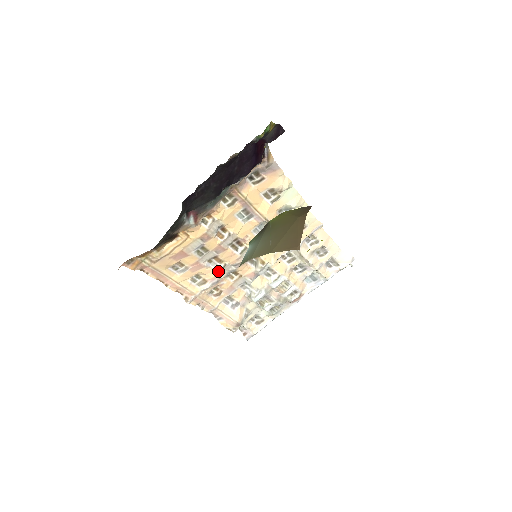
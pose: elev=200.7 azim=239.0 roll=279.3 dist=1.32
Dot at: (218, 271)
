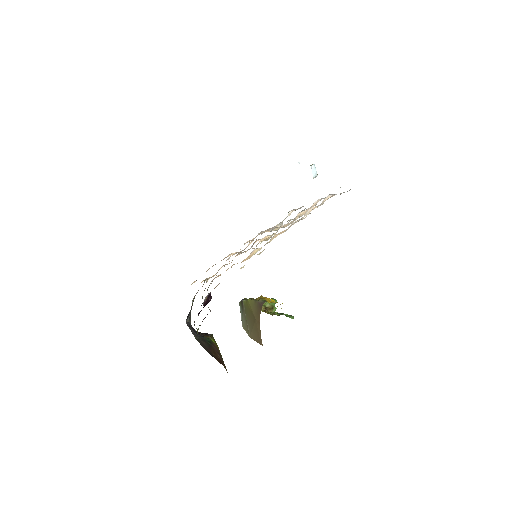
Dot at: occluded
